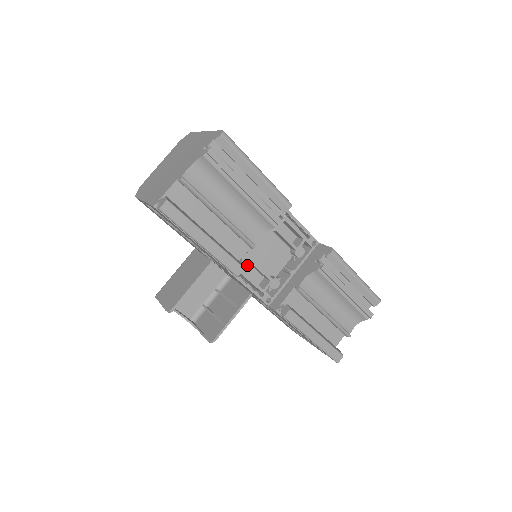
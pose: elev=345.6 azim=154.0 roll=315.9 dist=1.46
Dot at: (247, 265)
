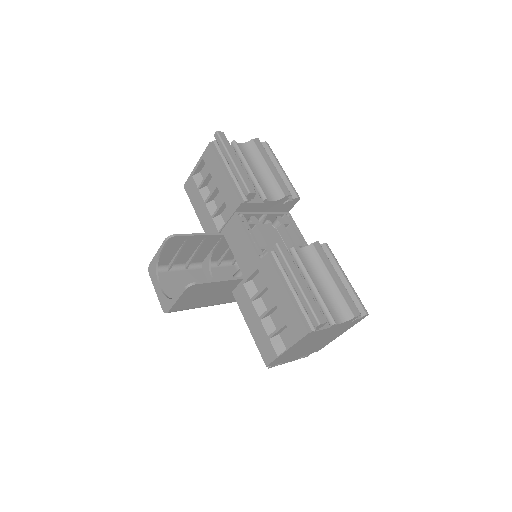
Dot at: (253, 223)
